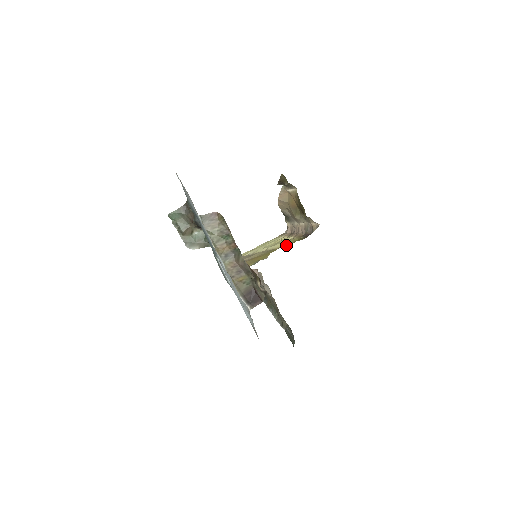
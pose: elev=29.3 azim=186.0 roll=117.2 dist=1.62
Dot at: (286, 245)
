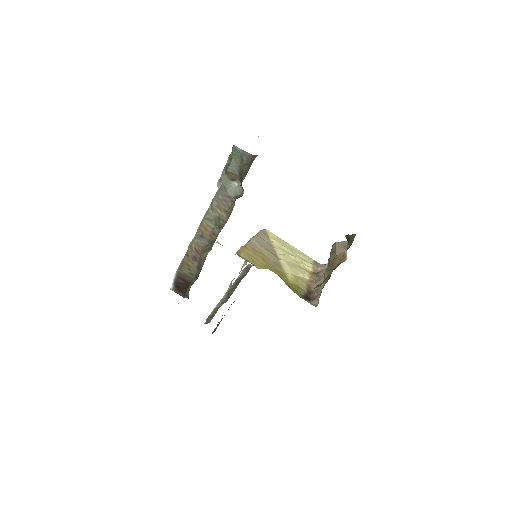
Dot at: (288, 279)
